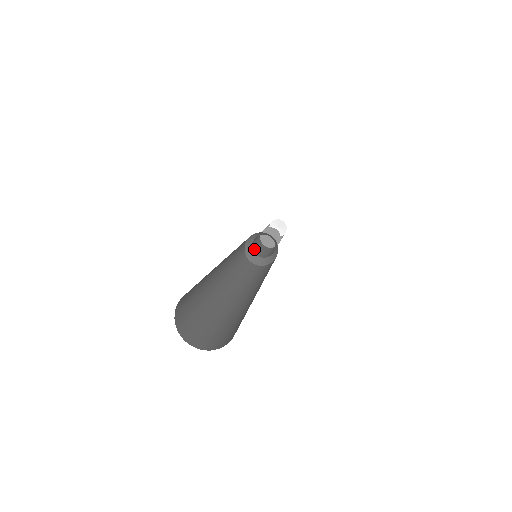
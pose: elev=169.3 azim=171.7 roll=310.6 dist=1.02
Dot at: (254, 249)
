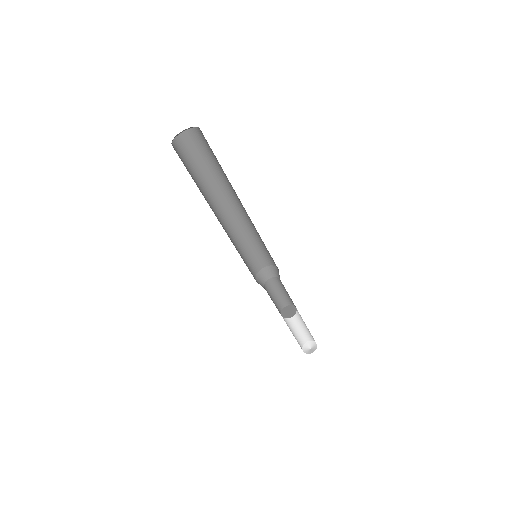
Dot at: occluded
